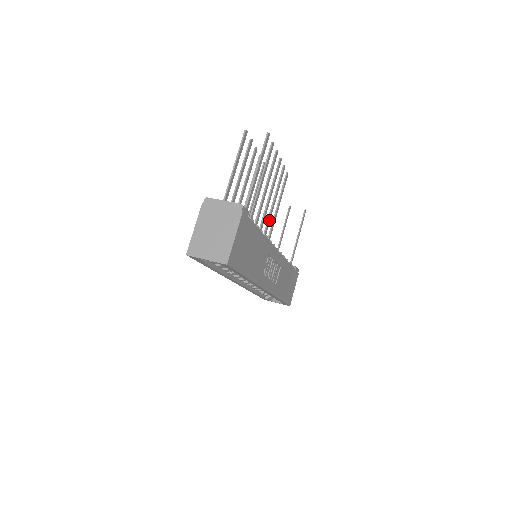
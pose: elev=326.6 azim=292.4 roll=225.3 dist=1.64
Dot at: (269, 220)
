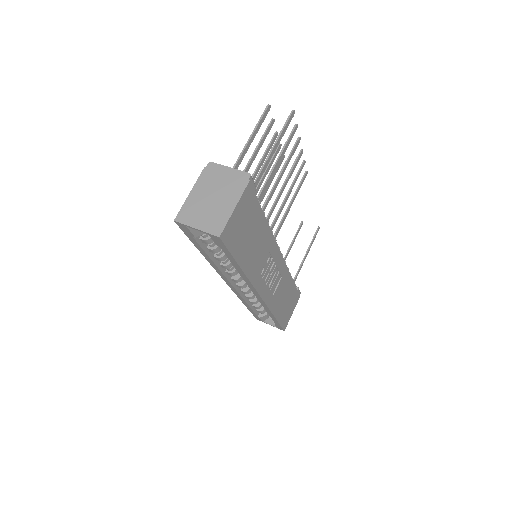
Dot at: (278, 216)
